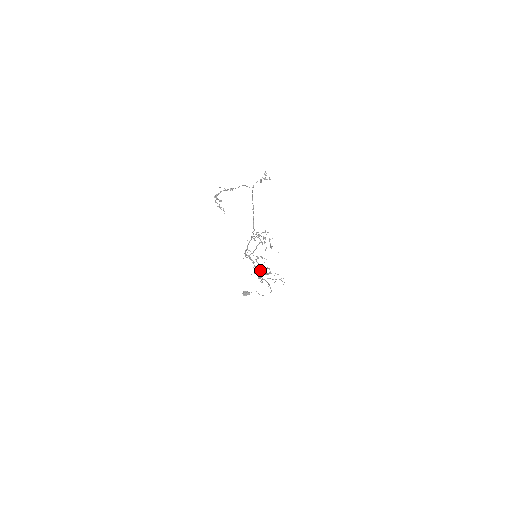
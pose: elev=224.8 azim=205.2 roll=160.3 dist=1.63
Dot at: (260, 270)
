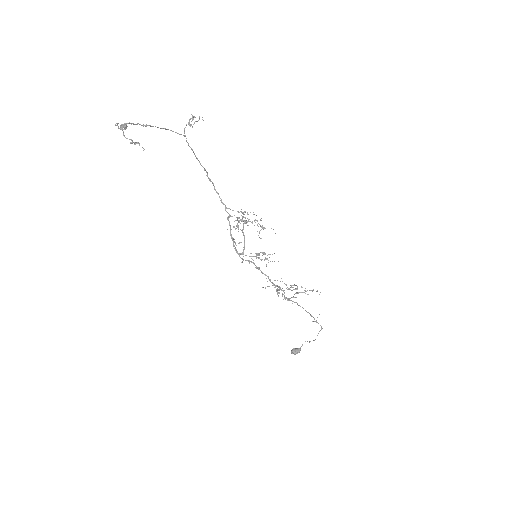
Dot at: occluded
